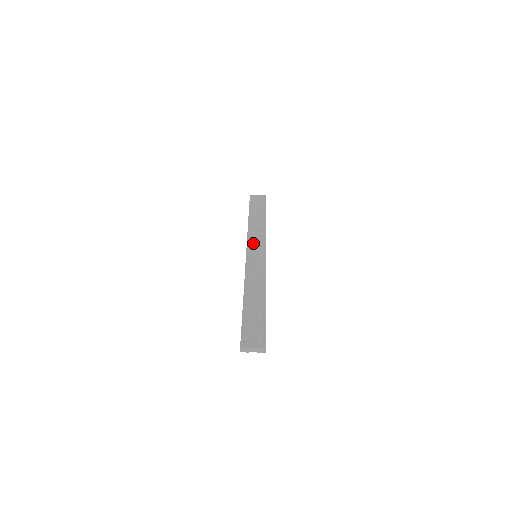
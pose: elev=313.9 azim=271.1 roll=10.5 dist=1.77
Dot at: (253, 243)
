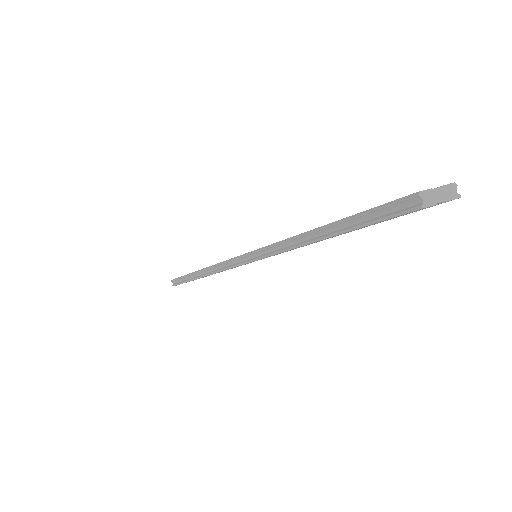
Dot at: occluded
